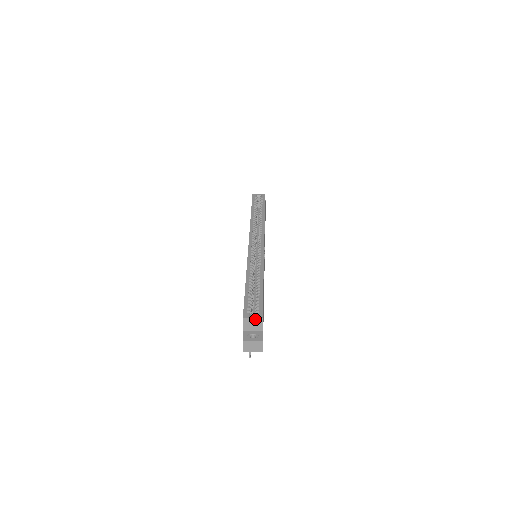
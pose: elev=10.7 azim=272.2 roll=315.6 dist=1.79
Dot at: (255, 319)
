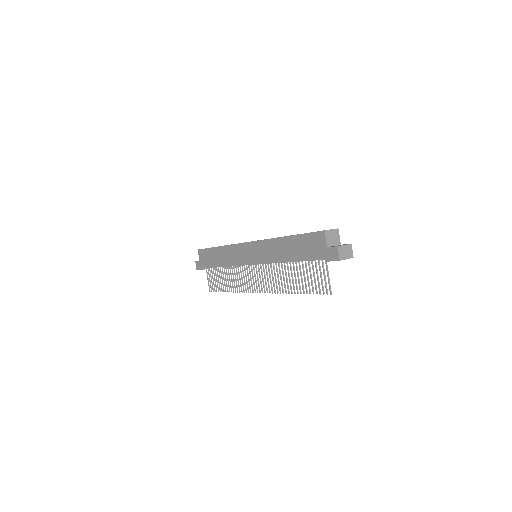
Dot at: (333, 230)
